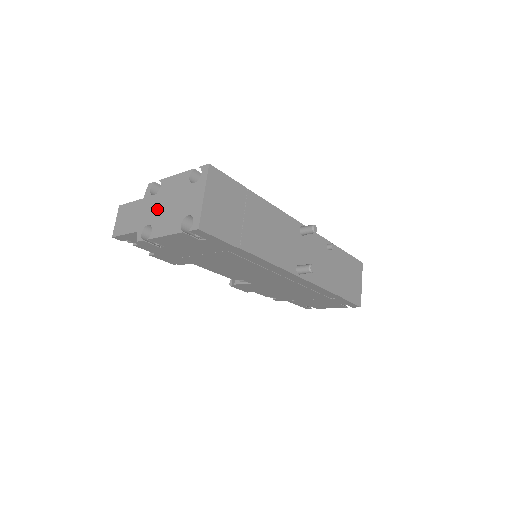
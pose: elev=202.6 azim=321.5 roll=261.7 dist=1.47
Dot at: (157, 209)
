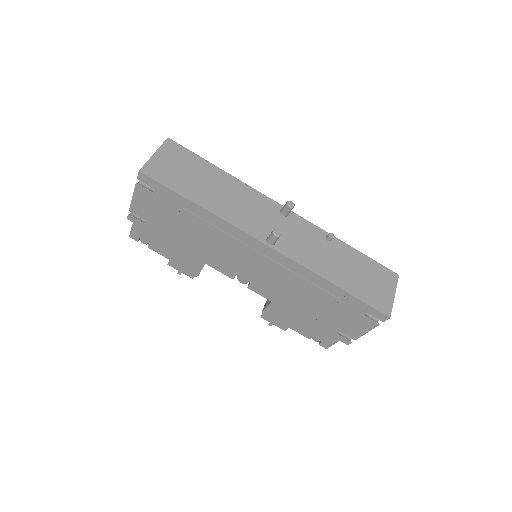
Dot at: occluded
